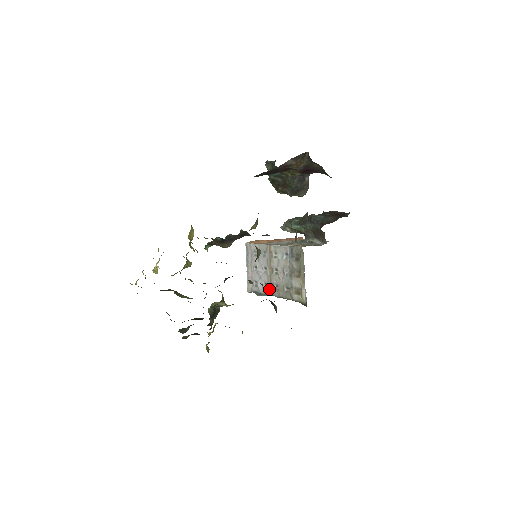
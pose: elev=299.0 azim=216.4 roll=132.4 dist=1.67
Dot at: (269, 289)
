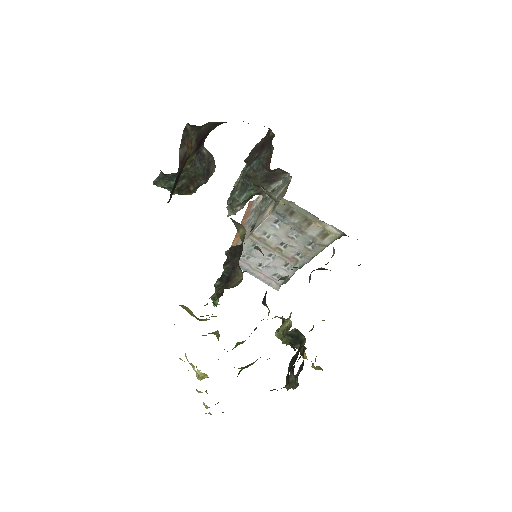
Dot at: (295, 265)
